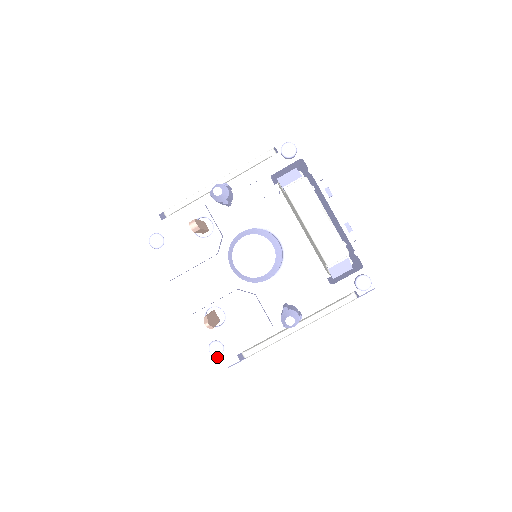
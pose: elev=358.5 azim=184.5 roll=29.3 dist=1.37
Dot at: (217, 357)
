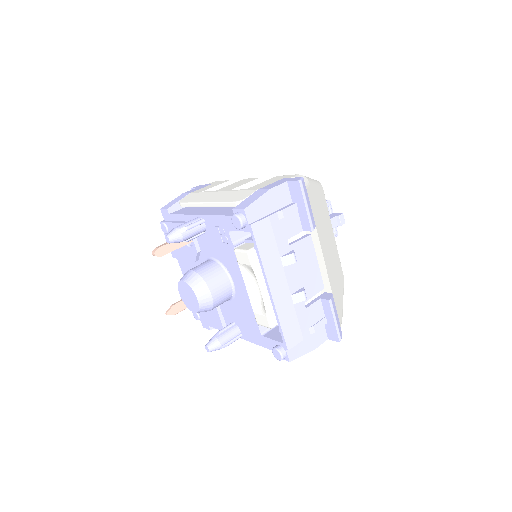
Dot at: occluded
